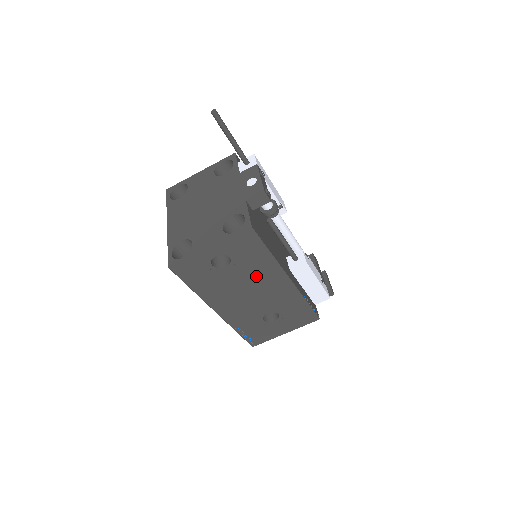
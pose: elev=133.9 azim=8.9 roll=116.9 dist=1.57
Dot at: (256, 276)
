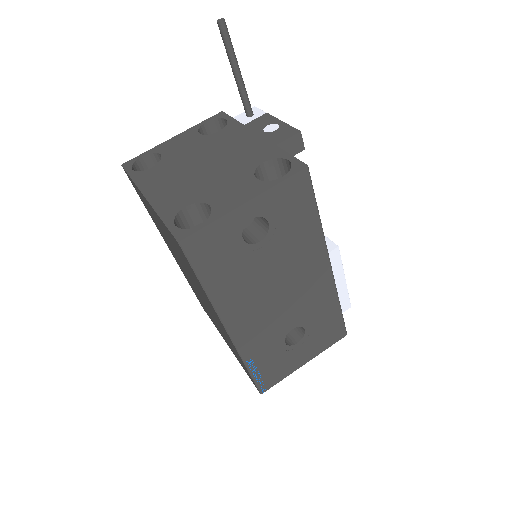
Dot at: (293, 260)
